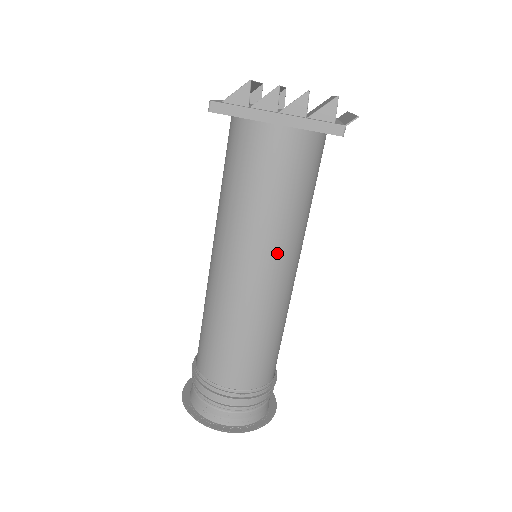
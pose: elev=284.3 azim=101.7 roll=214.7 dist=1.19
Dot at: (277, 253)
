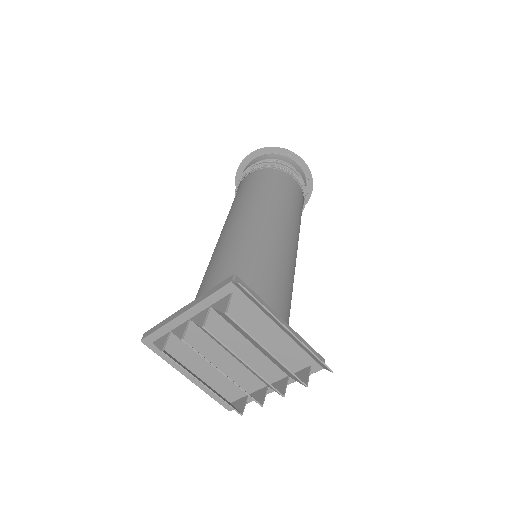
Dot at: occluded
